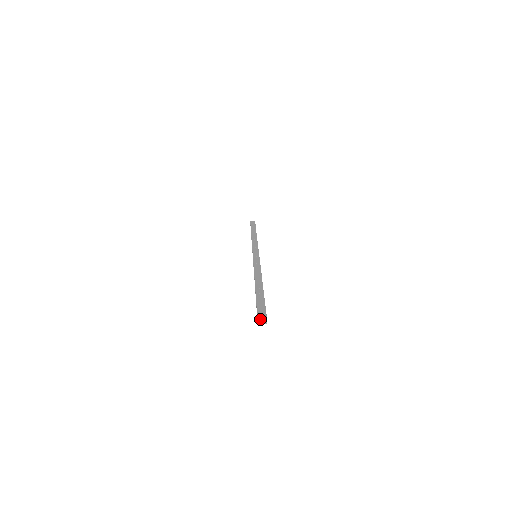
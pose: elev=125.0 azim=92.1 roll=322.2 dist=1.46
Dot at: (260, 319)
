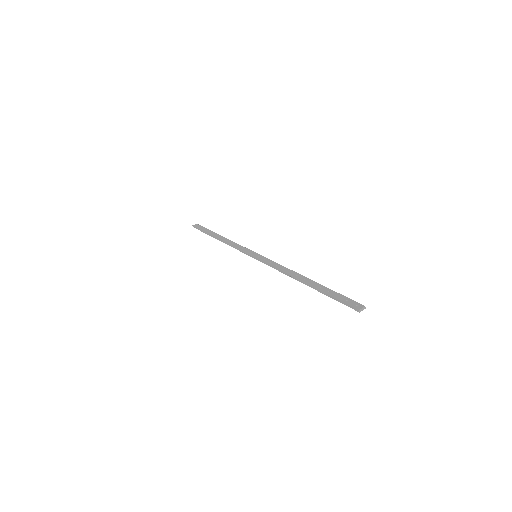
Dot at: (358, 307)
